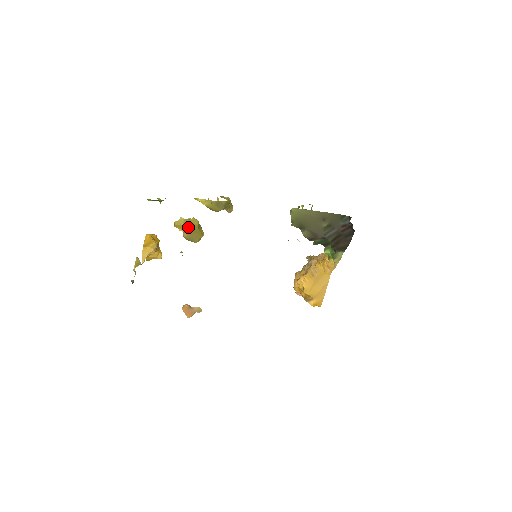
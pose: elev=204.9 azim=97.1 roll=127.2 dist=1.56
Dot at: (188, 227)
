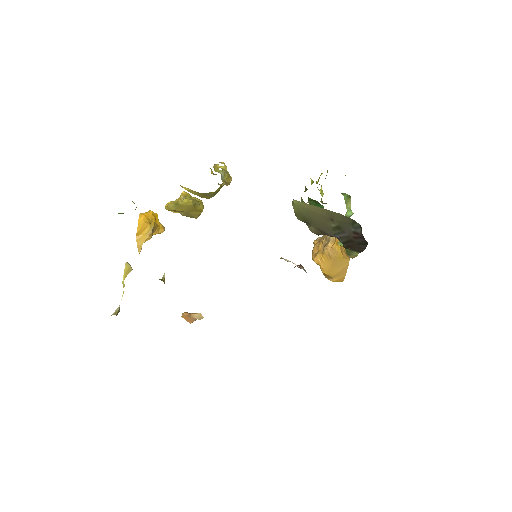
Dot at: (181, 209)
